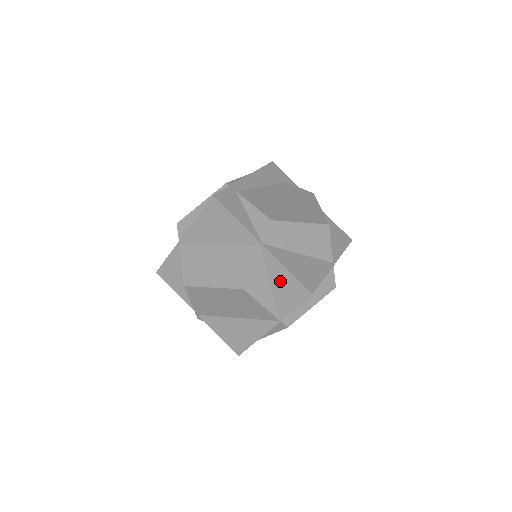
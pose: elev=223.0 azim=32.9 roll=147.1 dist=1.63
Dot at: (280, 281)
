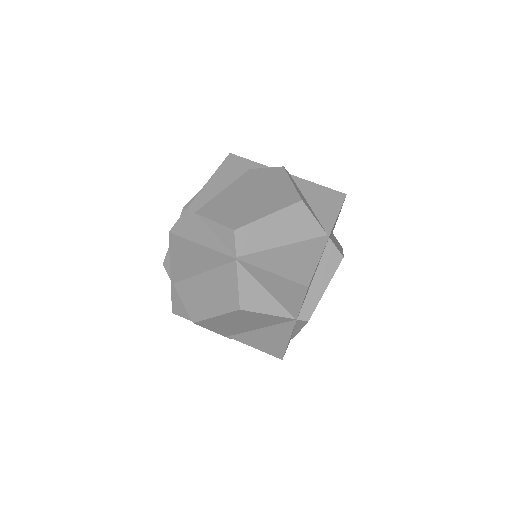
Dot at: (273, 285)
